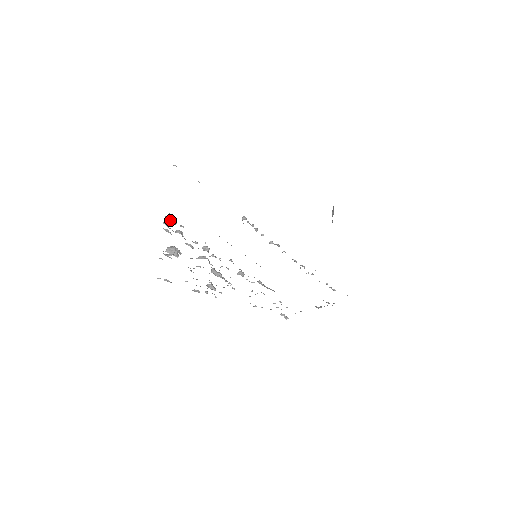
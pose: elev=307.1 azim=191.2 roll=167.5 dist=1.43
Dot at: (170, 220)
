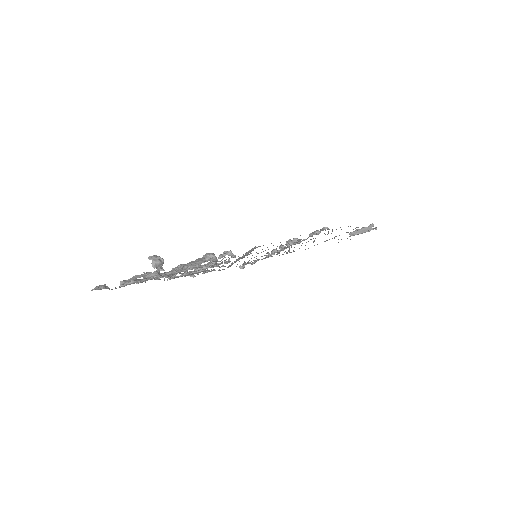
Dot at: (231, 255)
